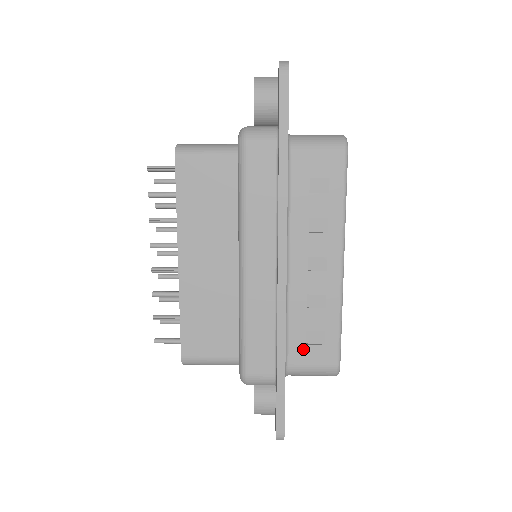
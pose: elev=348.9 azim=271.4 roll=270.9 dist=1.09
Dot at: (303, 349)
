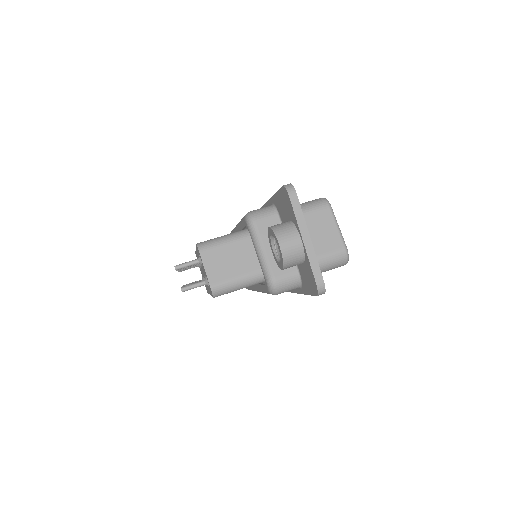
Dot at: occluded
